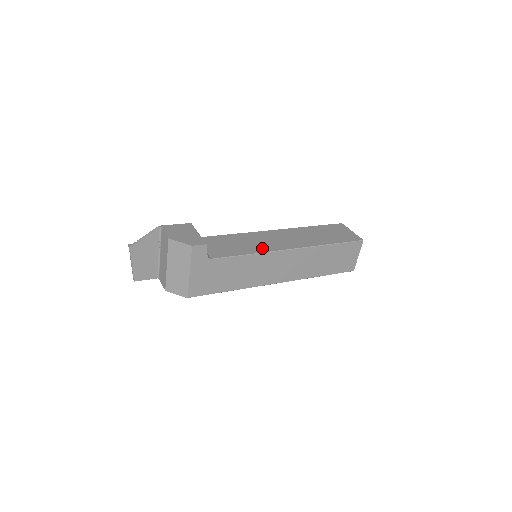
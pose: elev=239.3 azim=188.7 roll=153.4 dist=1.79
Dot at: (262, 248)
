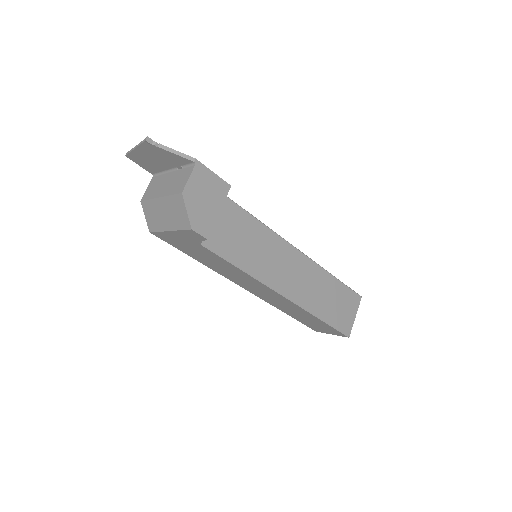
Dot at: (262, 271)
